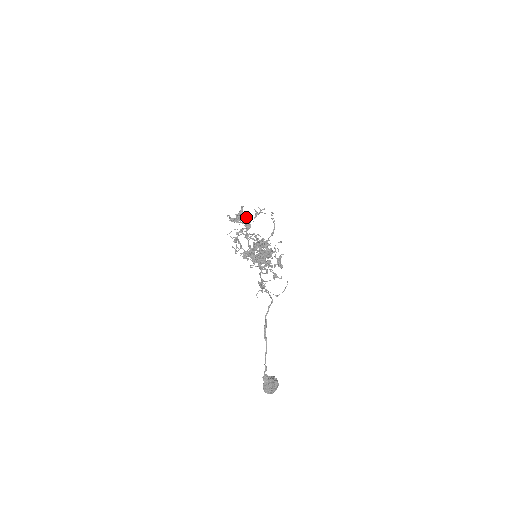
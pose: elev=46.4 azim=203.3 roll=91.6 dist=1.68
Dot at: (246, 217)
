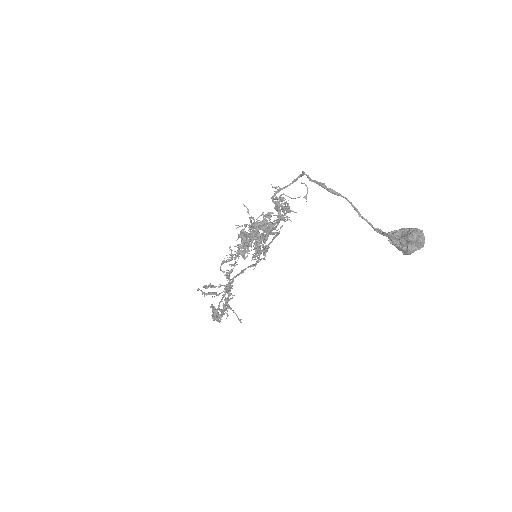
Dot at: (224, 310)
